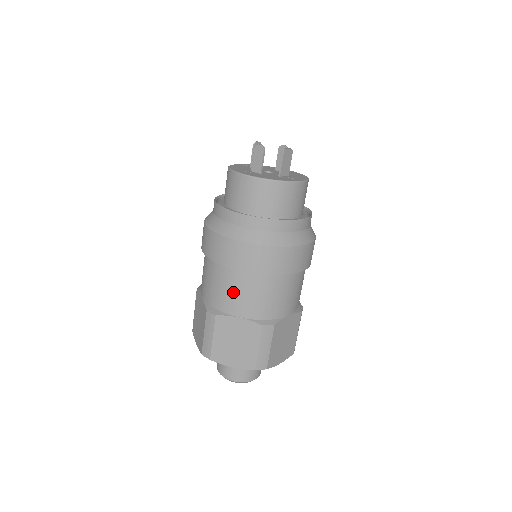
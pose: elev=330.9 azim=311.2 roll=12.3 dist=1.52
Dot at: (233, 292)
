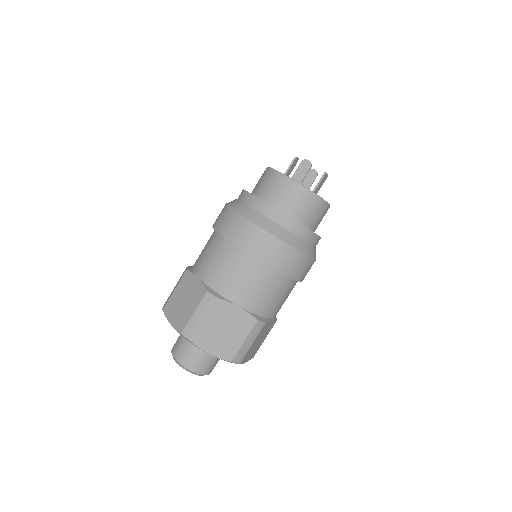
Dot at: (244, 281)
